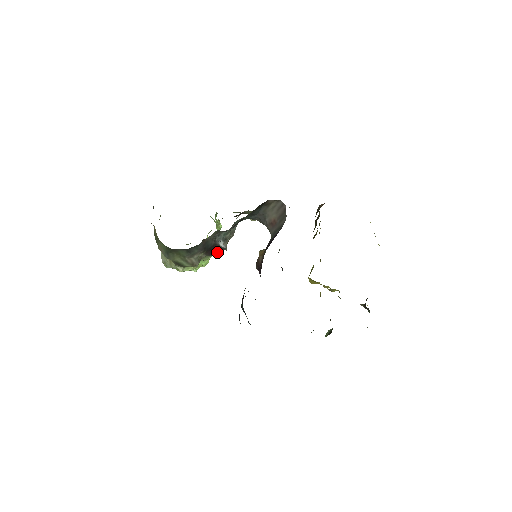
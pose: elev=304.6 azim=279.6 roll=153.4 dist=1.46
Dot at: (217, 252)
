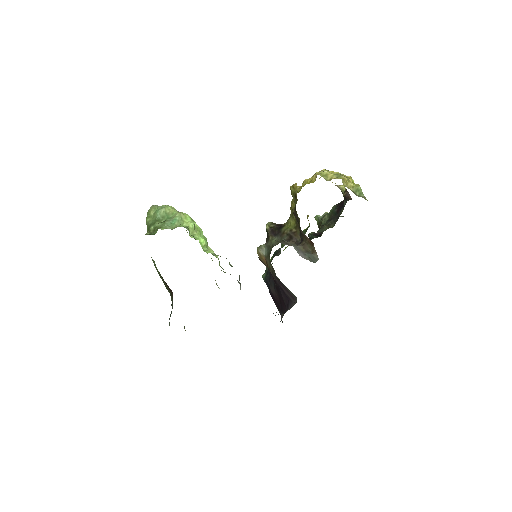
Dot at: occluded
